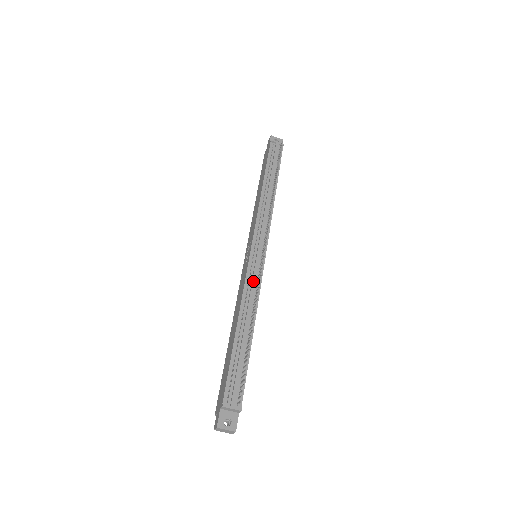
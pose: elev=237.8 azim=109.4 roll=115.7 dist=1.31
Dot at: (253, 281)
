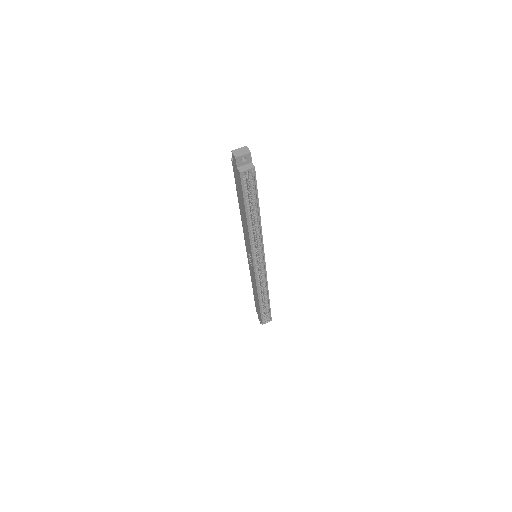
Dot at: occluded
